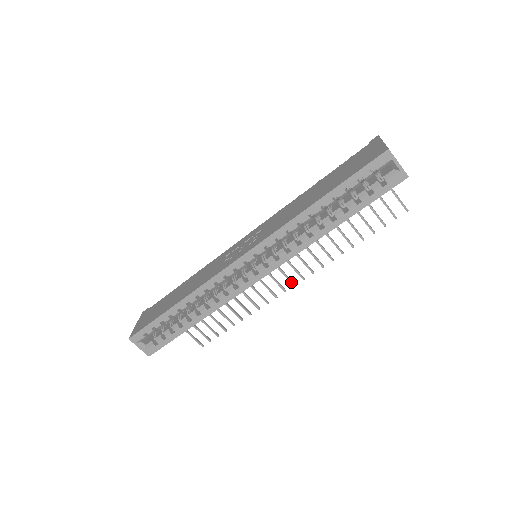
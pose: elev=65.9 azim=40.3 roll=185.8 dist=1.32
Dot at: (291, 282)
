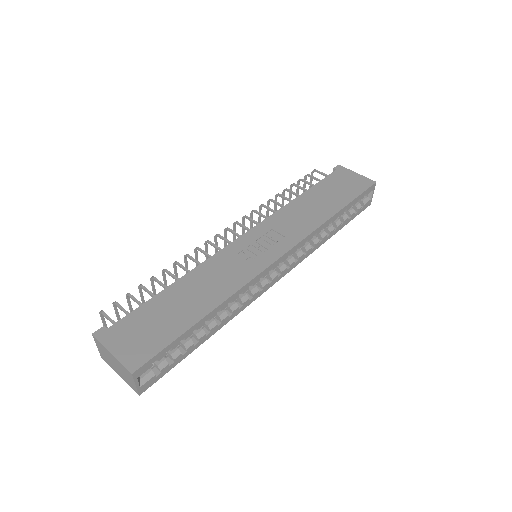
Dot at: occluded
